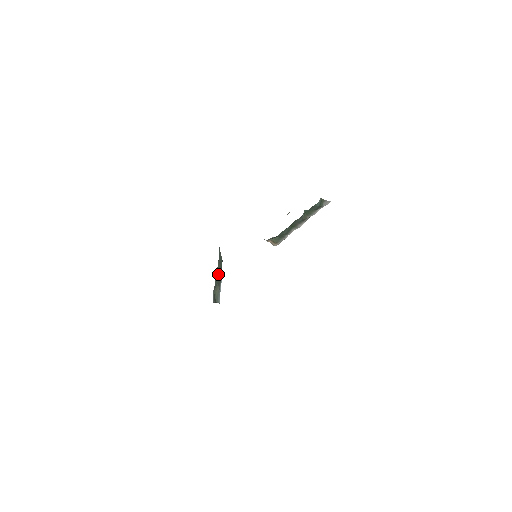
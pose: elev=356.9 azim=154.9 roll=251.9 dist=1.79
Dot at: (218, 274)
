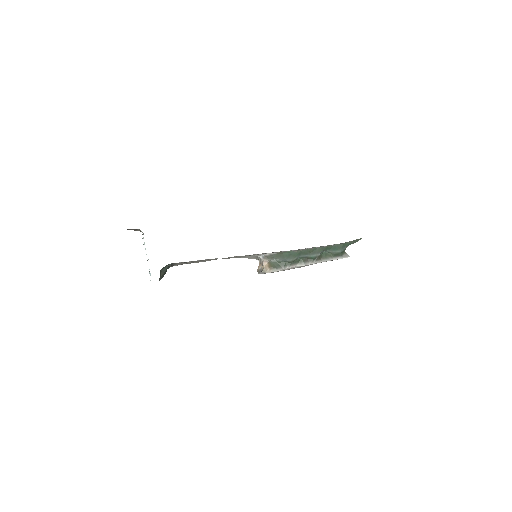
Dot at: (166, 270)
